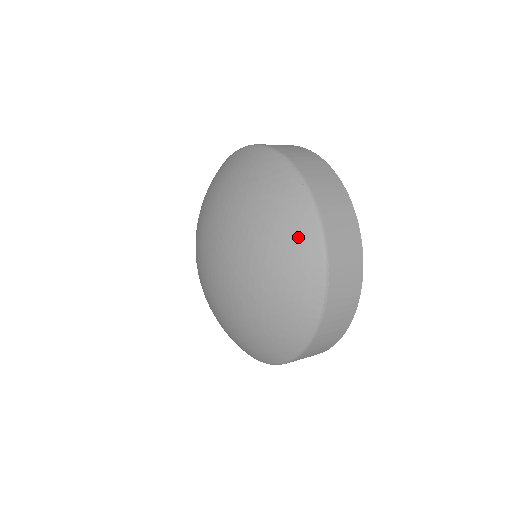
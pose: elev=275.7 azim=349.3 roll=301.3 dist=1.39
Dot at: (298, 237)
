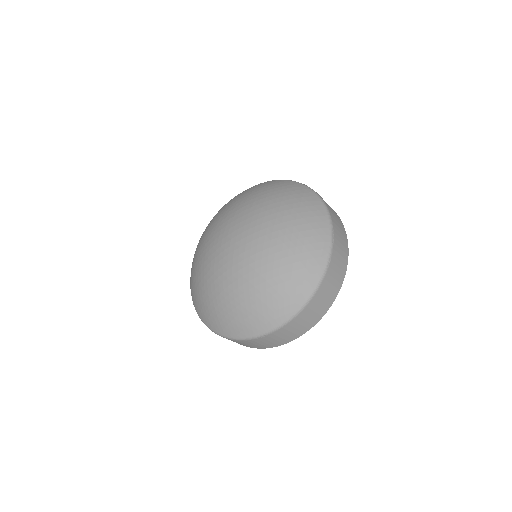
Dot at: (312, 211)
